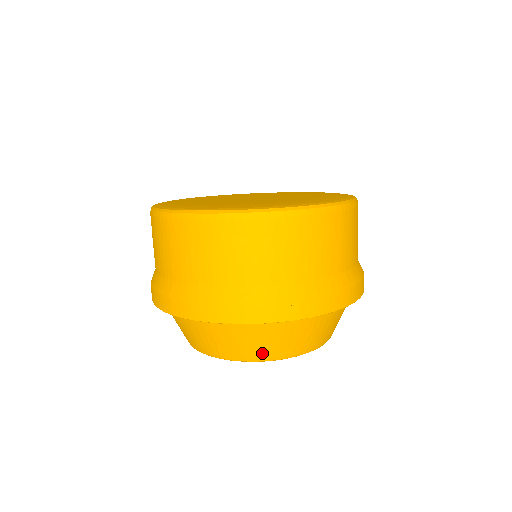
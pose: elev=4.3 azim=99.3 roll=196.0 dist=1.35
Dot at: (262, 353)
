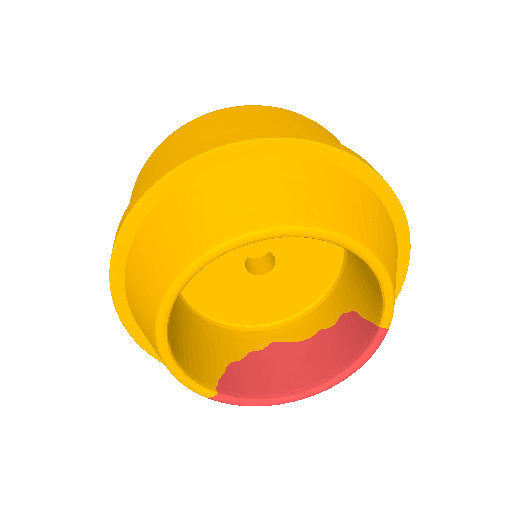
Dot at: (162, 275)
